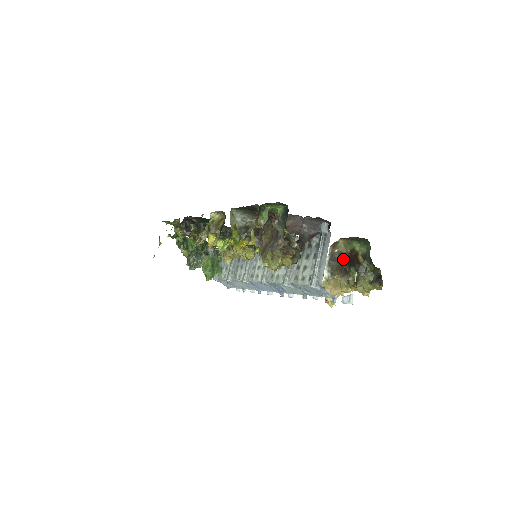
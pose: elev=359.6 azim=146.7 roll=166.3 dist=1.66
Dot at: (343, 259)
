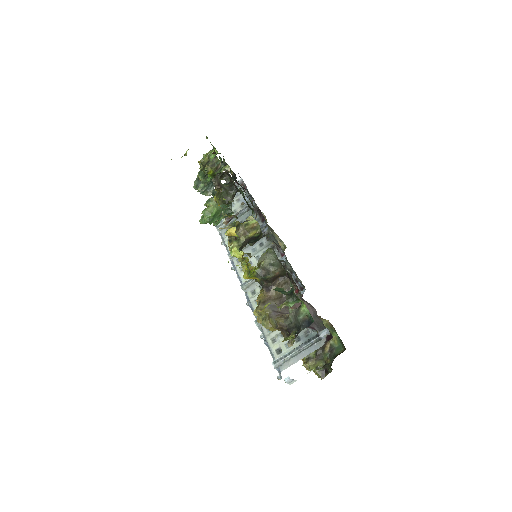
Dot at: occluded
